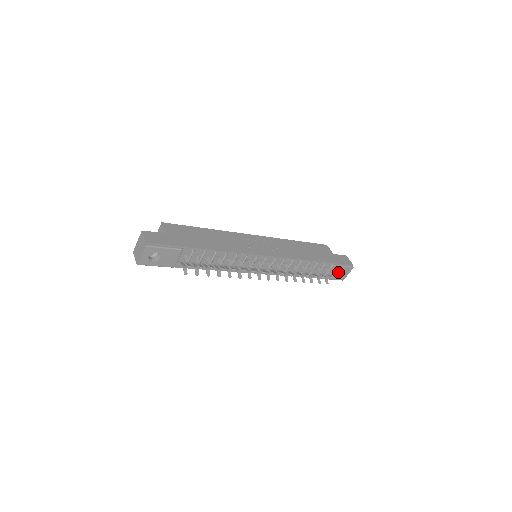
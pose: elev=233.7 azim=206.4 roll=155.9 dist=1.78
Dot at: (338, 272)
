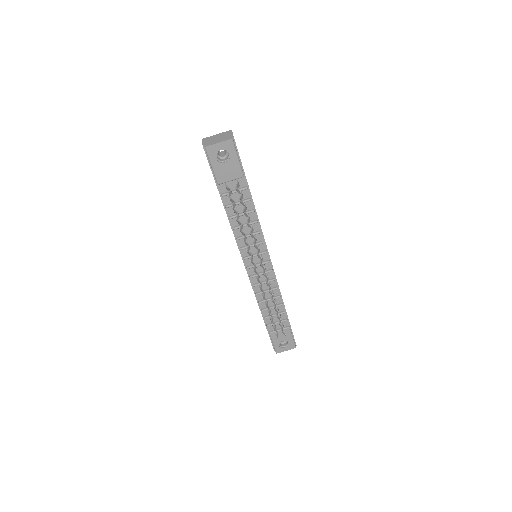
Dot at: (284, 340)
